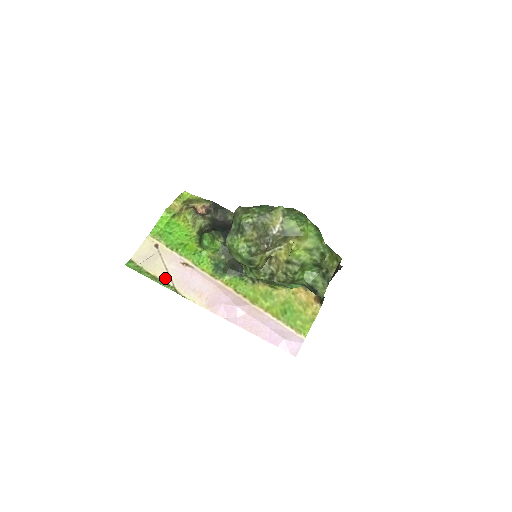
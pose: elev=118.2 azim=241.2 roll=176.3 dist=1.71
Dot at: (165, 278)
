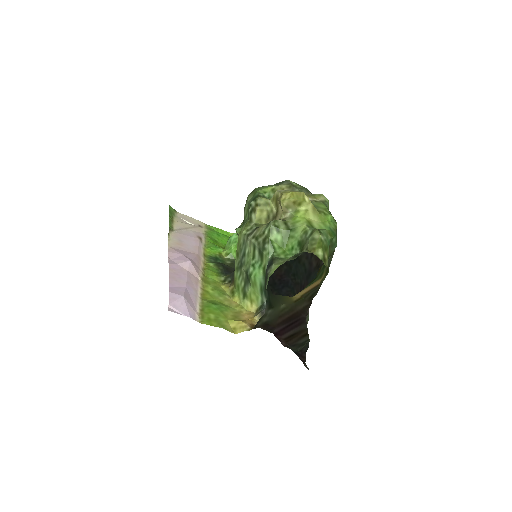
Dot at: (177, 226)
